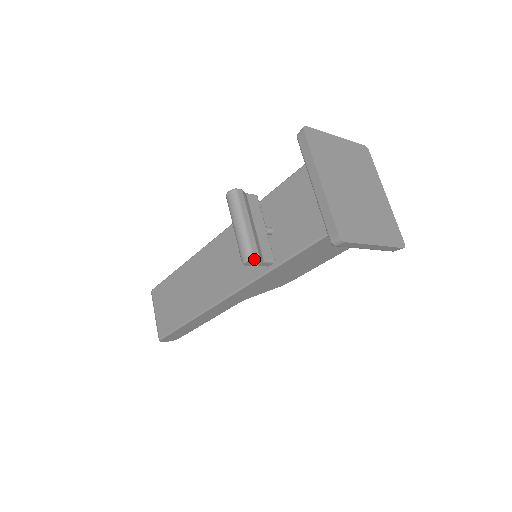
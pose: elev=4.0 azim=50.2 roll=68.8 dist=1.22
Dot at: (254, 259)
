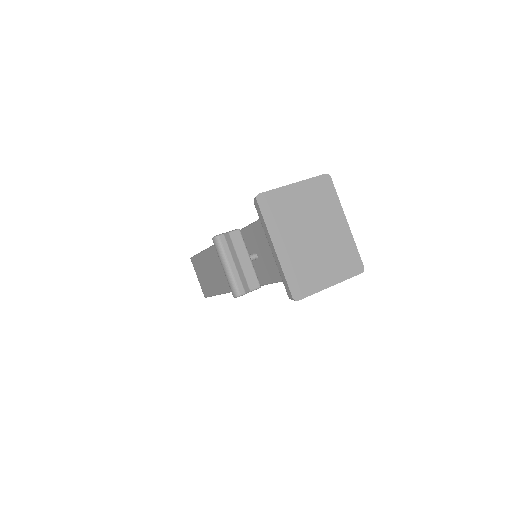
Dot at: occluded
